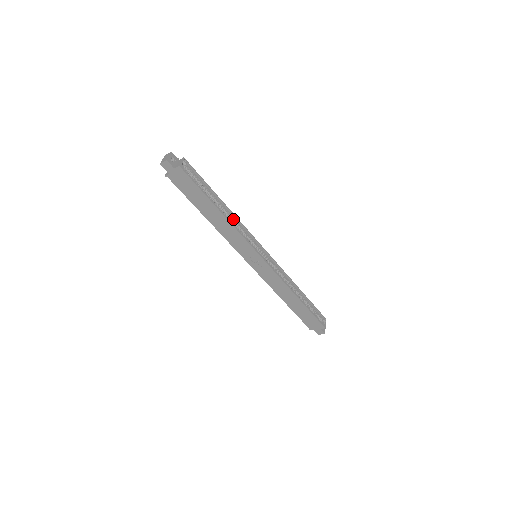
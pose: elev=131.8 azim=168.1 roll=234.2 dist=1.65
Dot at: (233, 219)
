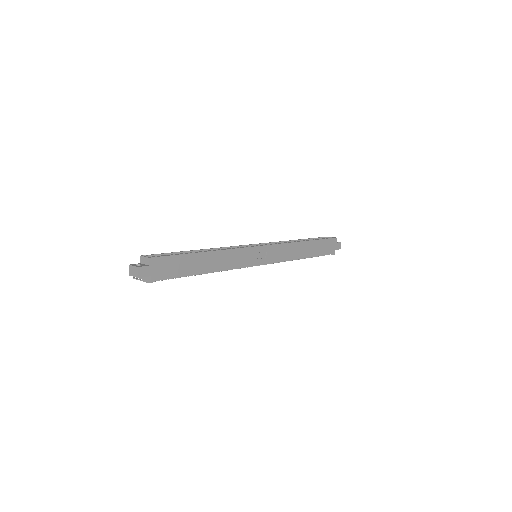
Dot at: occluded
